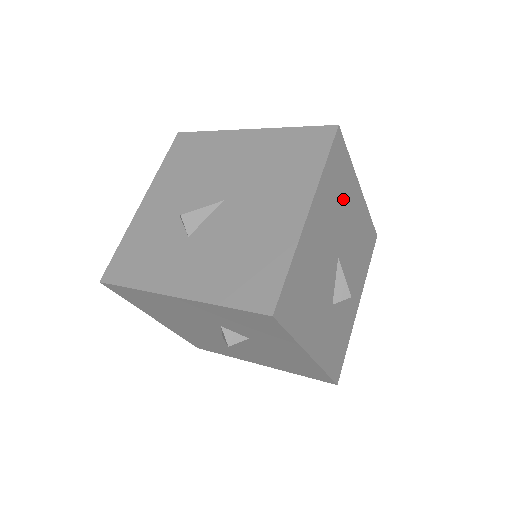
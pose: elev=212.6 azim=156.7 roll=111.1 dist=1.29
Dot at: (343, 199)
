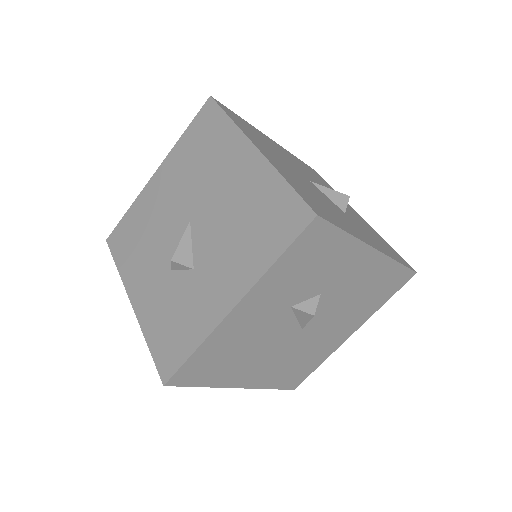
Dot at: (267, 143)
